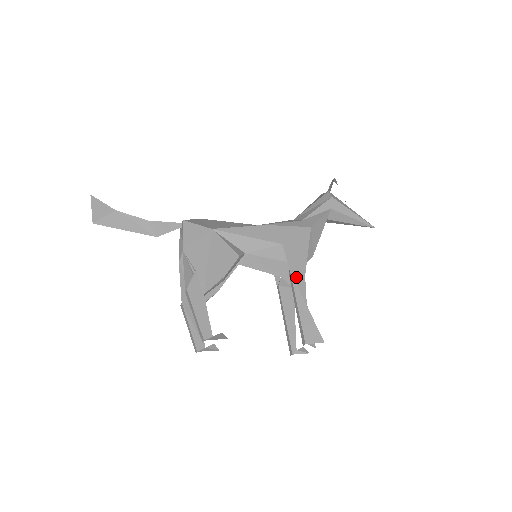
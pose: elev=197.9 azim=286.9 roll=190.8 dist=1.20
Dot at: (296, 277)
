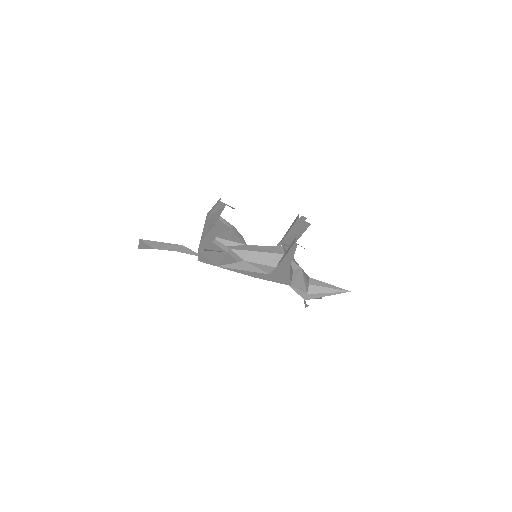
Dot at: occluded
